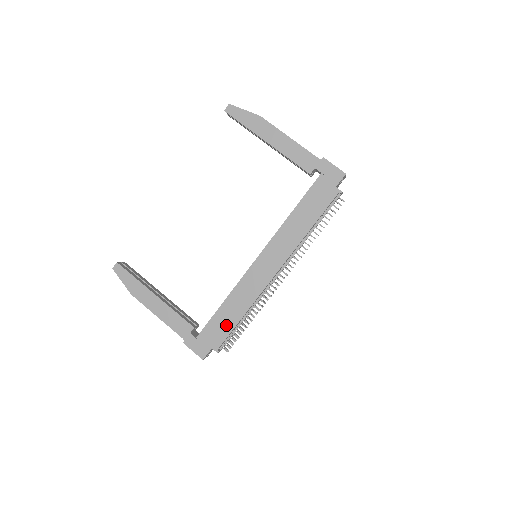
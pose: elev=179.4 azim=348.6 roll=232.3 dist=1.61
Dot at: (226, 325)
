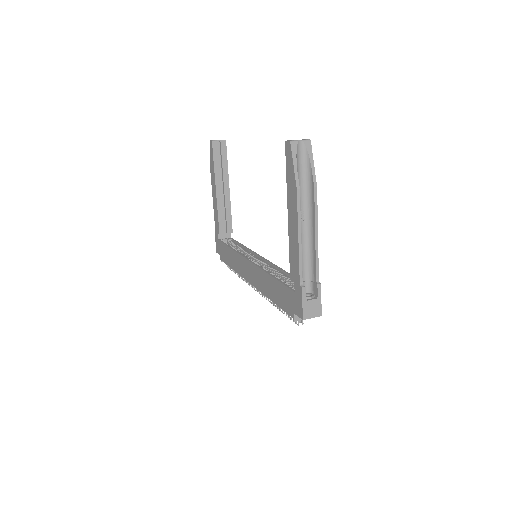
Dot at: (227, 258)
